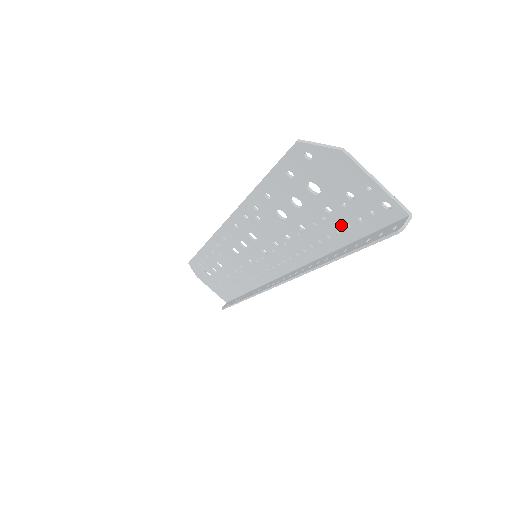
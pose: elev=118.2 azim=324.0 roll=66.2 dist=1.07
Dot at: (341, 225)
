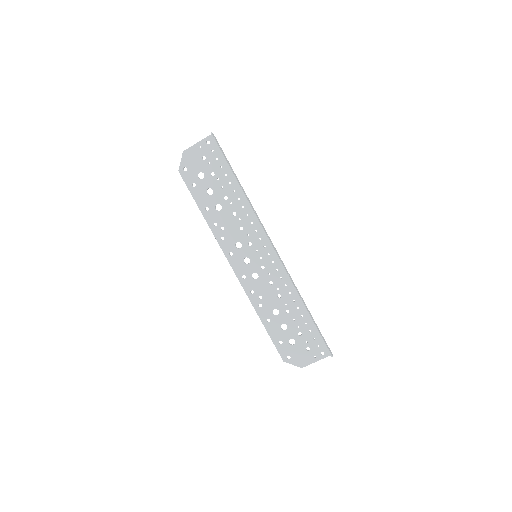
Dot at: (221, 171)
